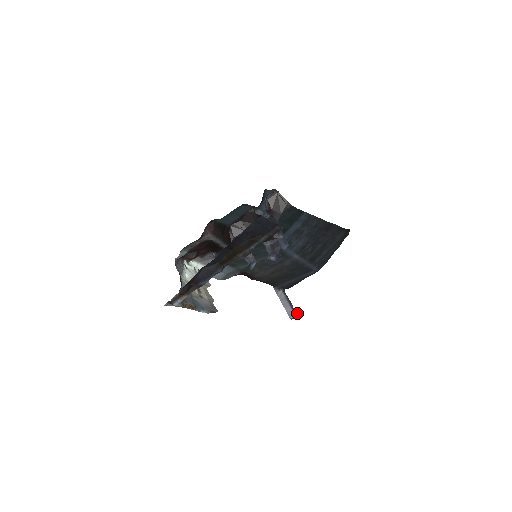
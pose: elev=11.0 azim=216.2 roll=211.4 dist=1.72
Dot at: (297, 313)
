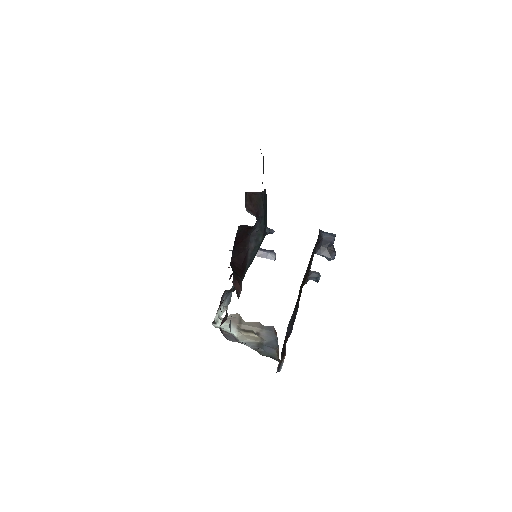
Dot at: (273, 251)
